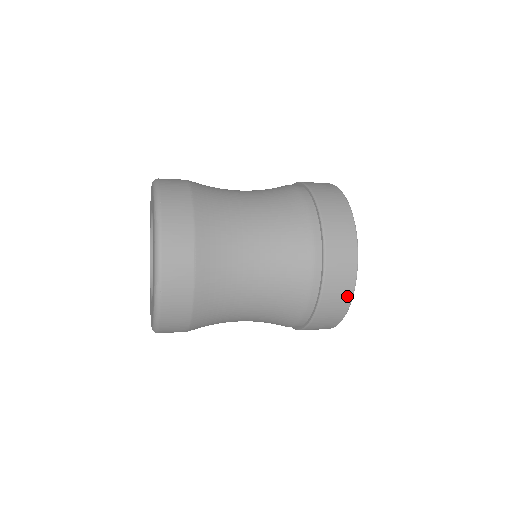
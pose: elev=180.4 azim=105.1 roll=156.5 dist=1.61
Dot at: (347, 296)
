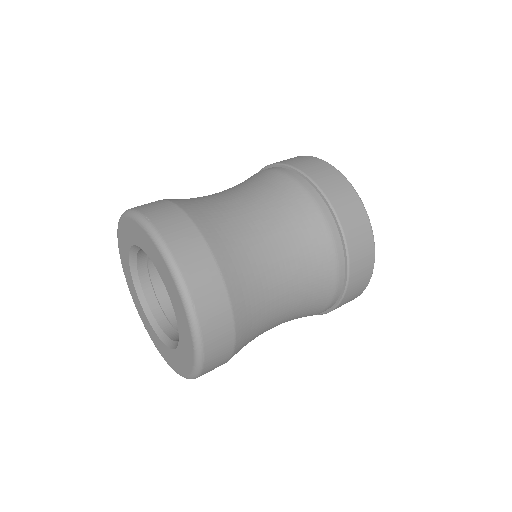
Dot at: occluded
